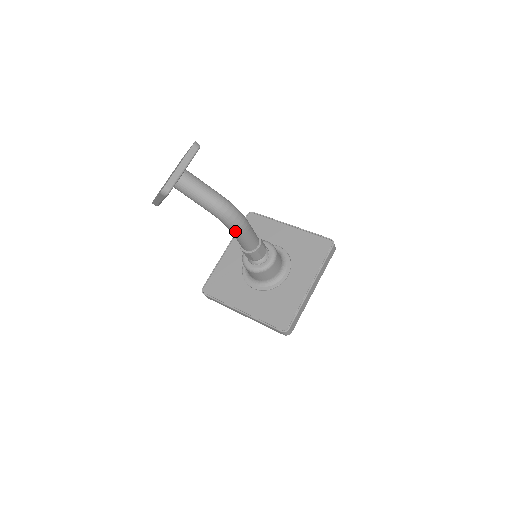
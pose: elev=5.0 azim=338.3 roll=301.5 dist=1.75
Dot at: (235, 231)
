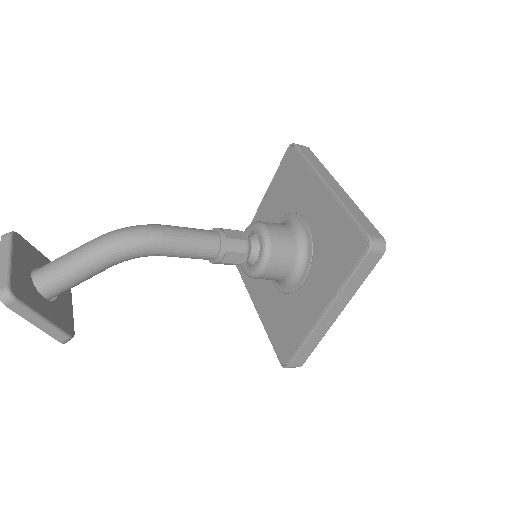
Dot at: (157, 245)
